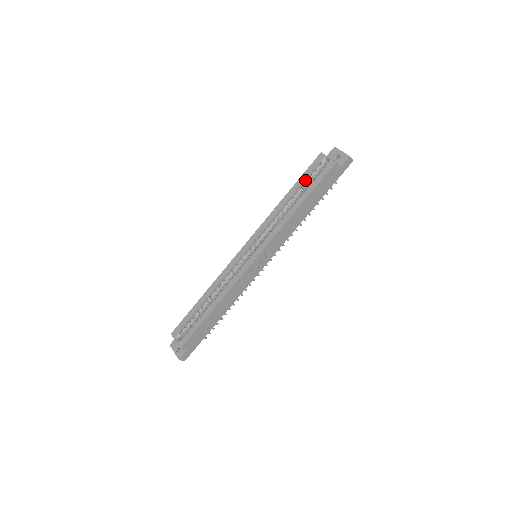
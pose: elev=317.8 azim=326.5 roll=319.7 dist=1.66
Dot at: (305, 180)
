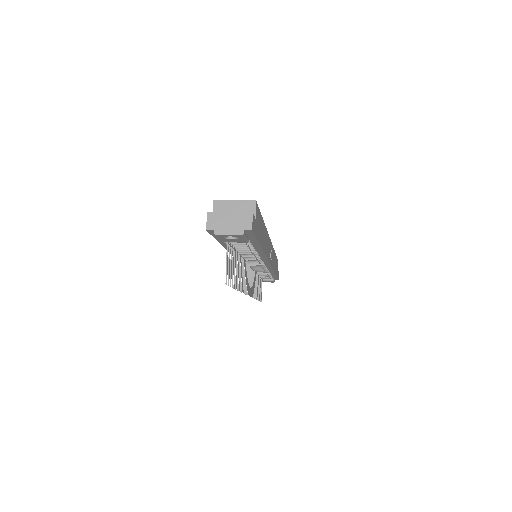
Dot at: occluded
